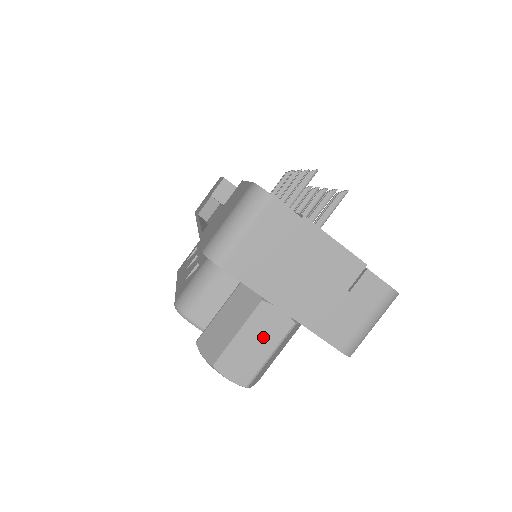
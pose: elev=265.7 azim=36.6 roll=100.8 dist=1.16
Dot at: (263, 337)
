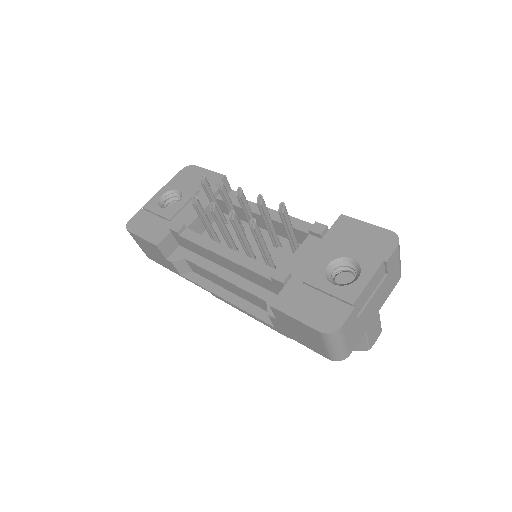
Dot at: (374, 324)
